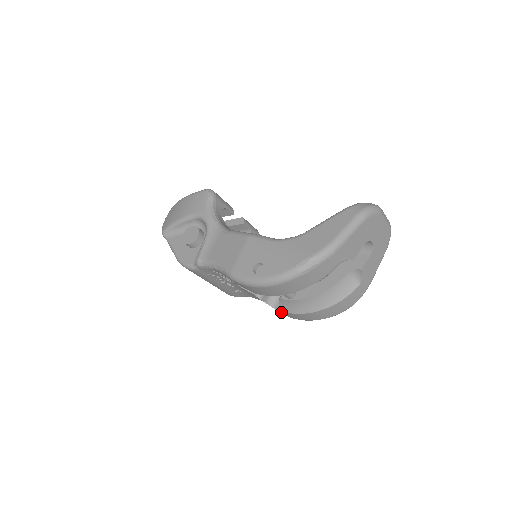
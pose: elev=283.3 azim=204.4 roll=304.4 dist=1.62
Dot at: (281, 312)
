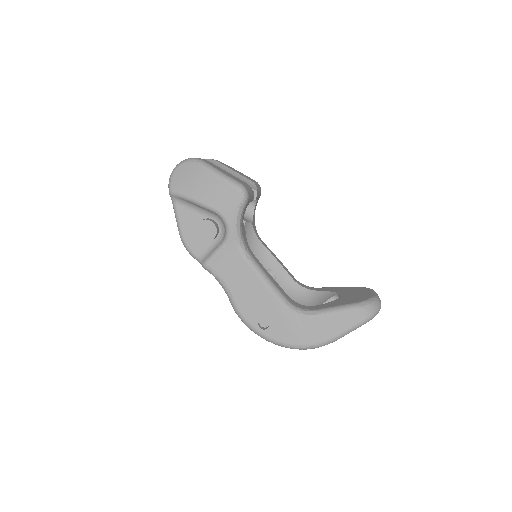
Dot at: occluded
